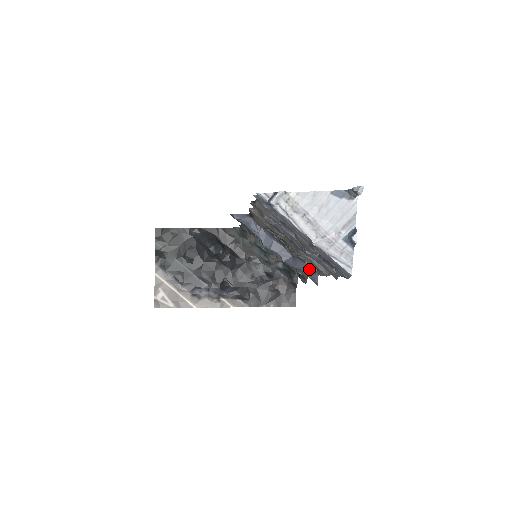
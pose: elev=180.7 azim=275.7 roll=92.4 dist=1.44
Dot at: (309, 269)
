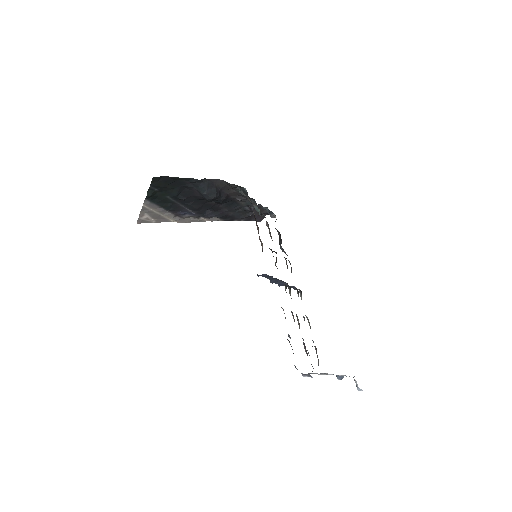
Dot at: occluded
